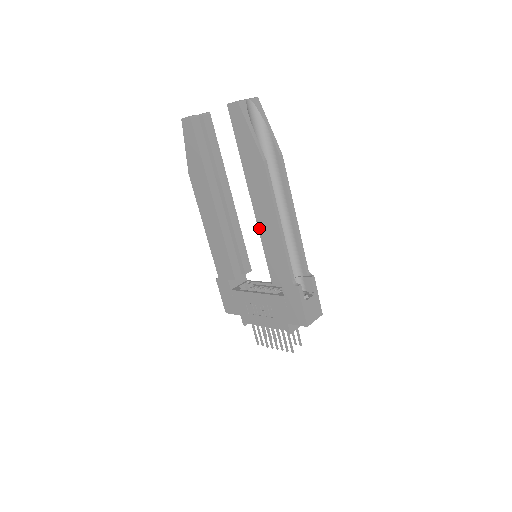
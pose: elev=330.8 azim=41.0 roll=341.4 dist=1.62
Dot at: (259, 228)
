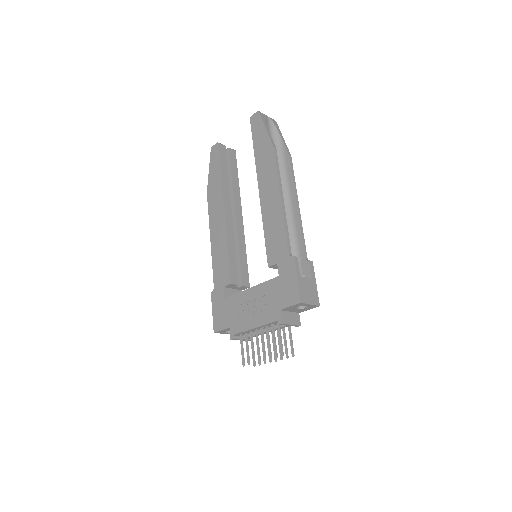
Dot at: (262, 211)
